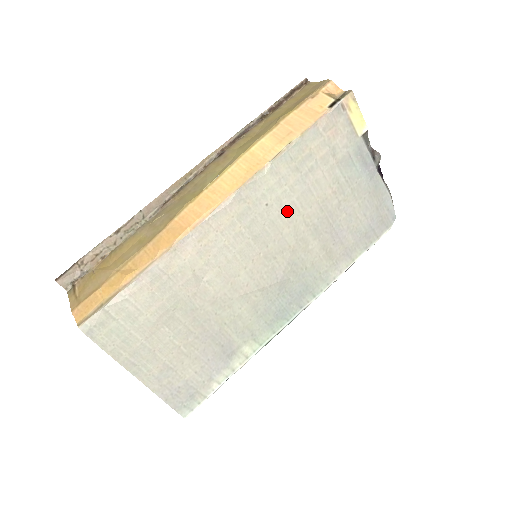
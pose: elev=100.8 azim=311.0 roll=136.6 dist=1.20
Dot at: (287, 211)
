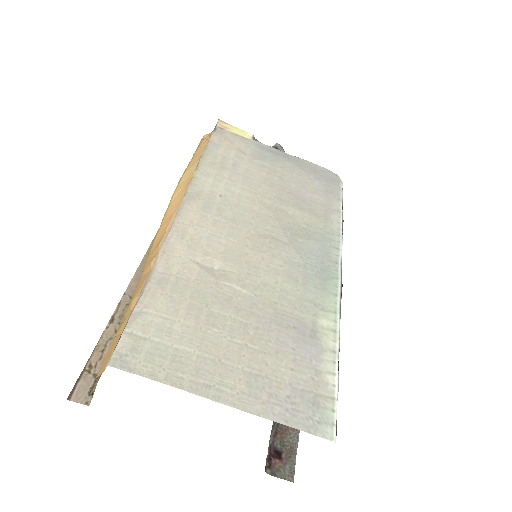
Dot at: (242, 195)
